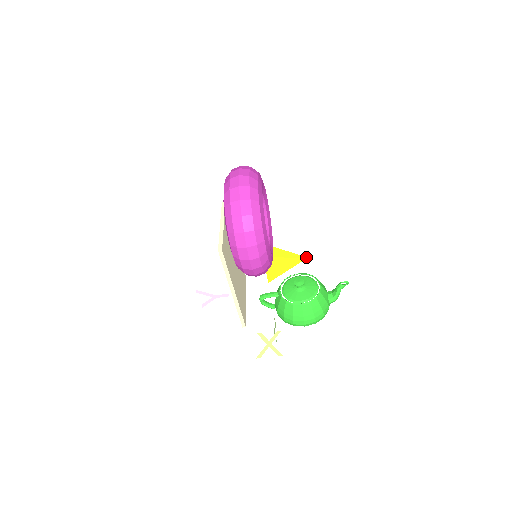
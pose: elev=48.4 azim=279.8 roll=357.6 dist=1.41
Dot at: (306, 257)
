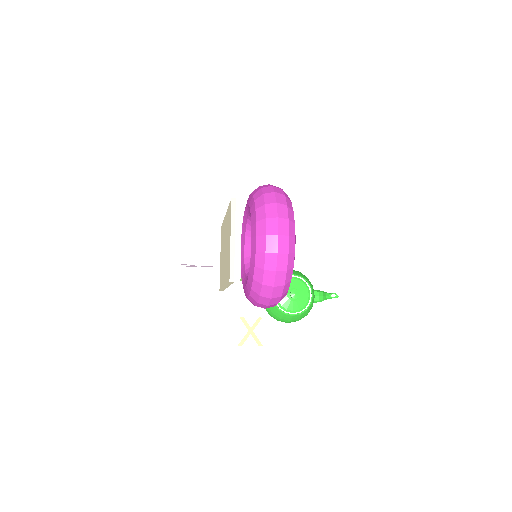
Dot at: occluded
